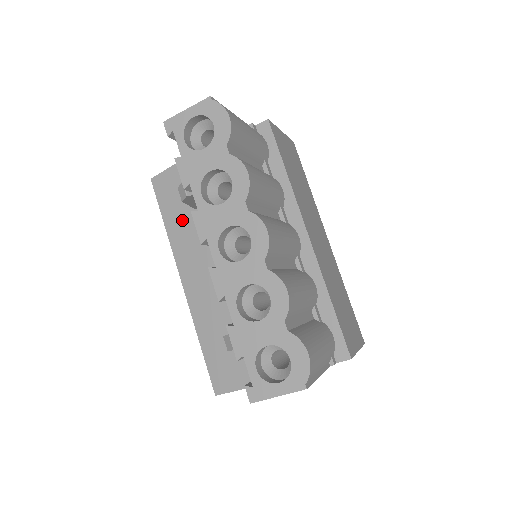
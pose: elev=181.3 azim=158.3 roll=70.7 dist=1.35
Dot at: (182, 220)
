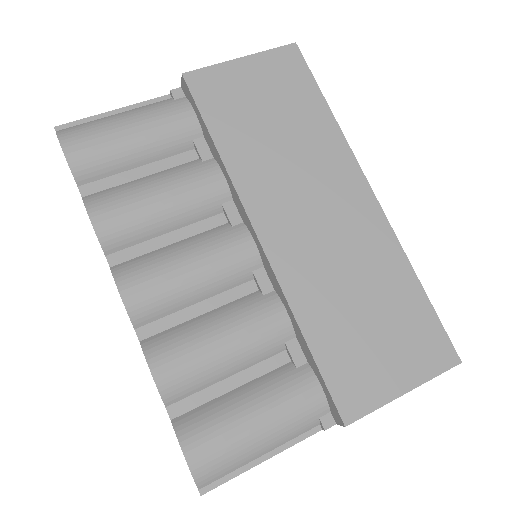
Dot at: occluded
